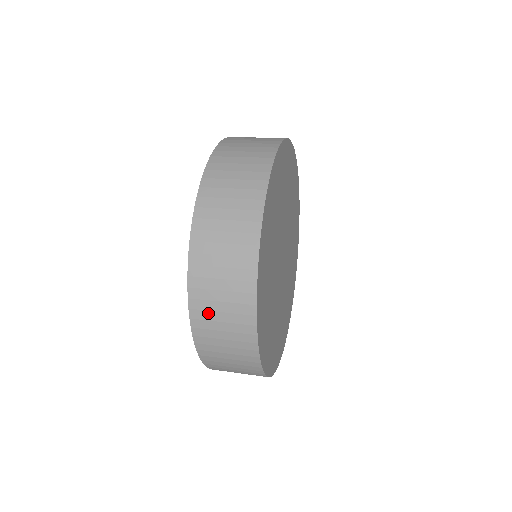
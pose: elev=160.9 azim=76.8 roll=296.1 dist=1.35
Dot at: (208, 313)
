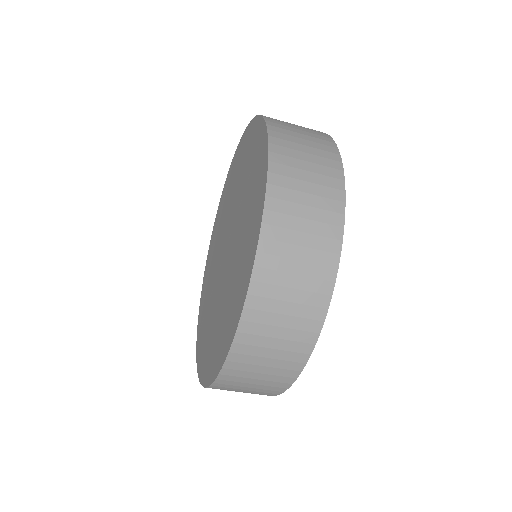
Dot at: occluded
